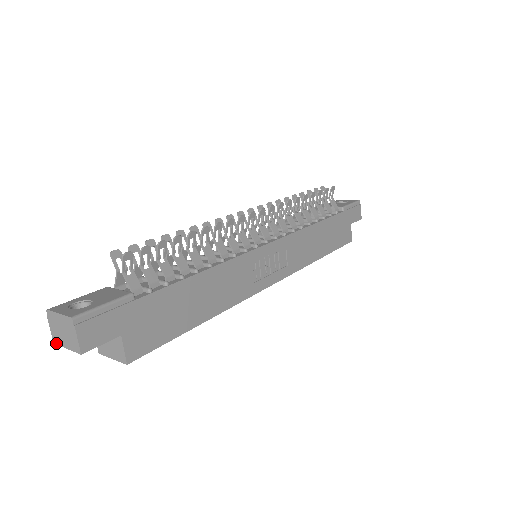
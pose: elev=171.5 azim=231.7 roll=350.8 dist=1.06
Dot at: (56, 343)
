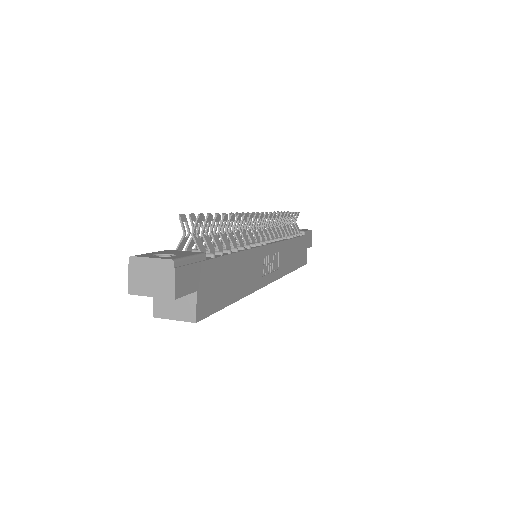
Dot at: (133, 293)
